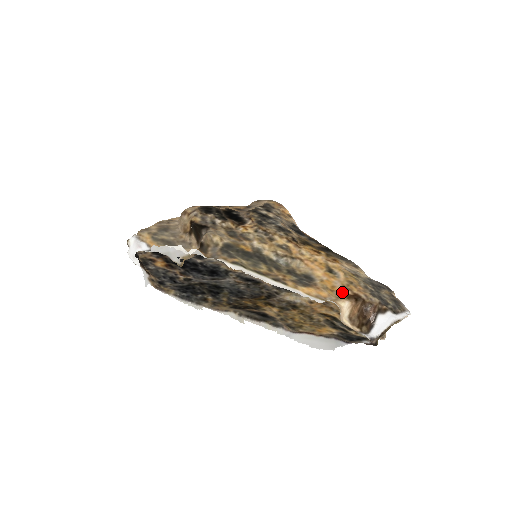
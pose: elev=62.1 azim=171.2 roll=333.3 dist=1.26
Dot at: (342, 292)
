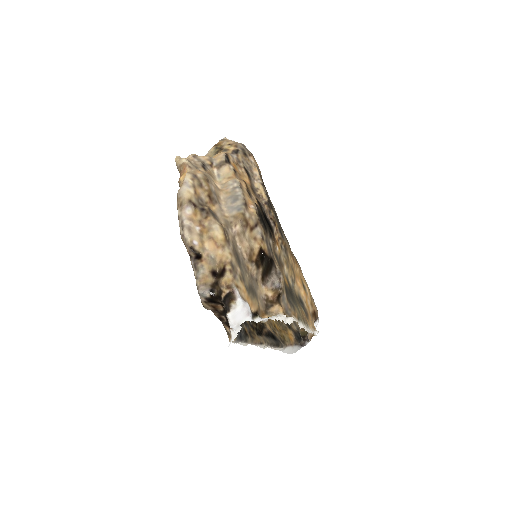
Dot at: (311, 311)
